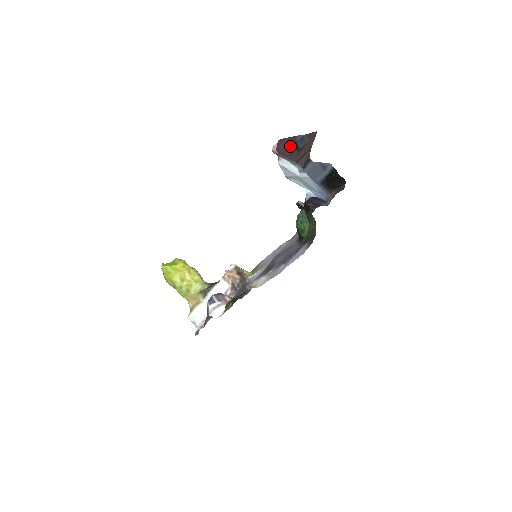
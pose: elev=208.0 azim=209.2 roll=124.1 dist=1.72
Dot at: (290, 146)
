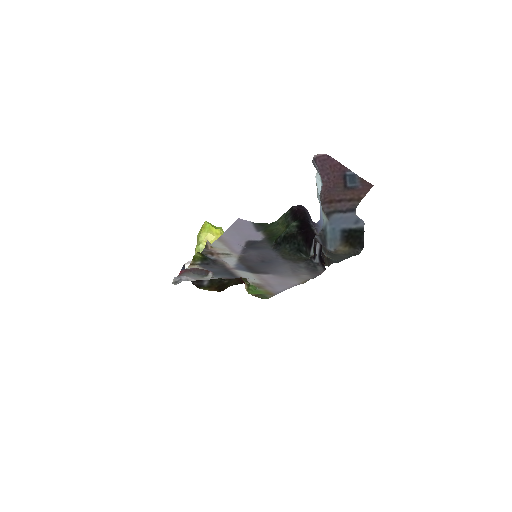
Dot at: (337, 174)
